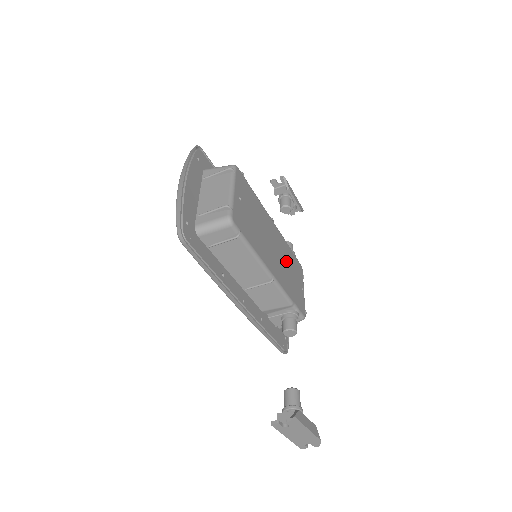
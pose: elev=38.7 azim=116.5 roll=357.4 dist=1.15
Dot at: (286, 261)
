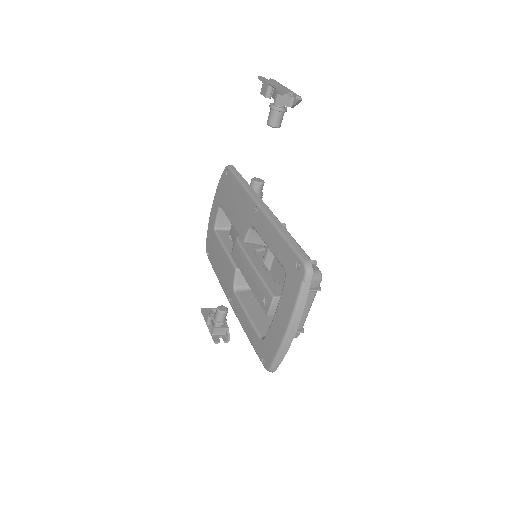
Dot at: occluded
